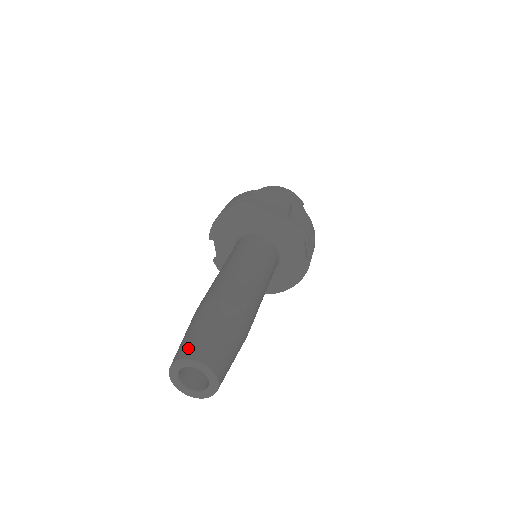
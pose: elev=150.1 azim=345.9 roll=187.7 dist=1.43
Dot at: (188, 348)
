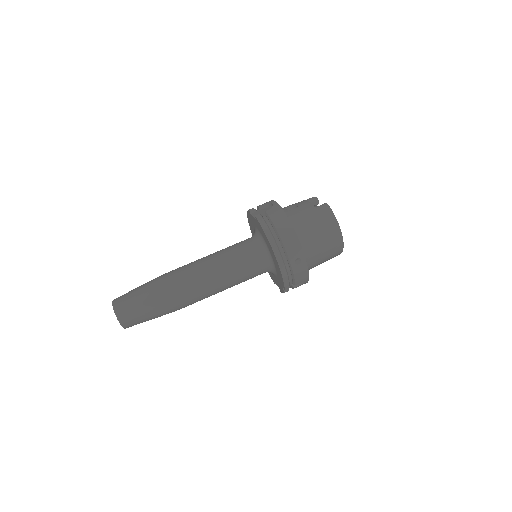
Dot at: (126, 316)
